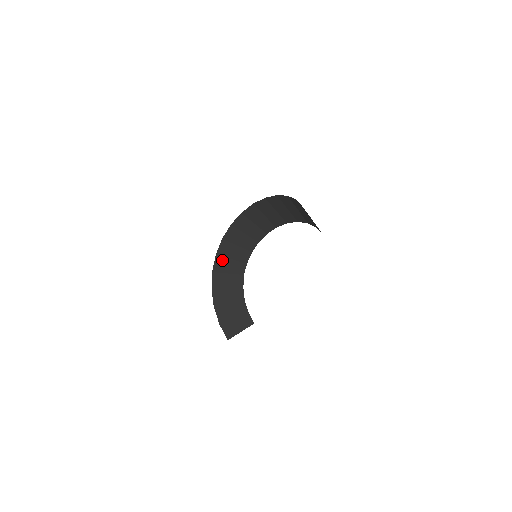
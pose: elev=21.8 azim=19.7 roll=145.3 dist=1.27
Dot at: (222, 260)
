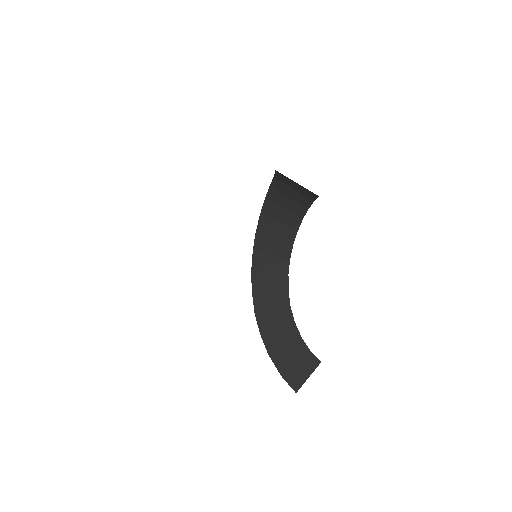
Dot at: (260, 296)
